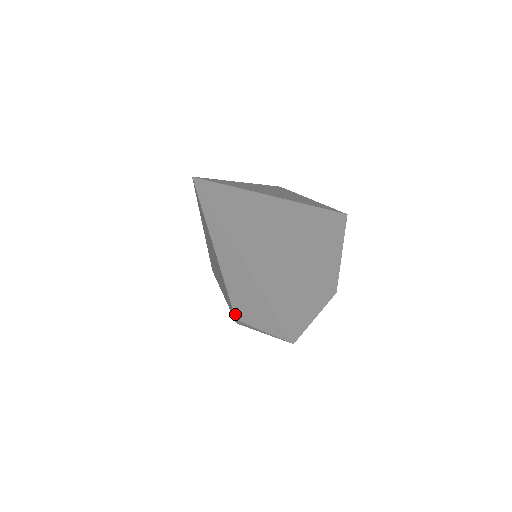
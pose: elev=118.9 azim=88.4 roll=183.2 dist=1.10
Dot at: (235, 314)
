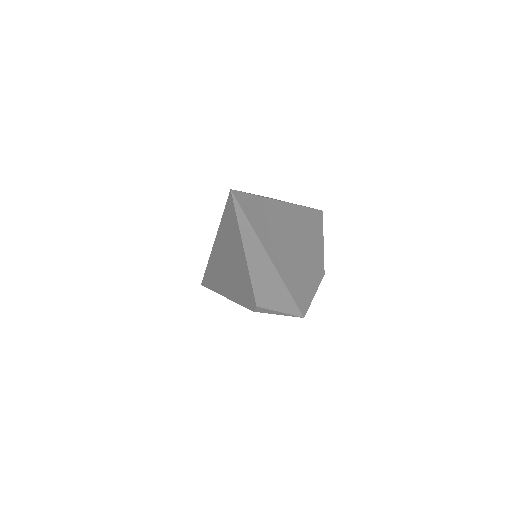
Dot at: (256, 301)
